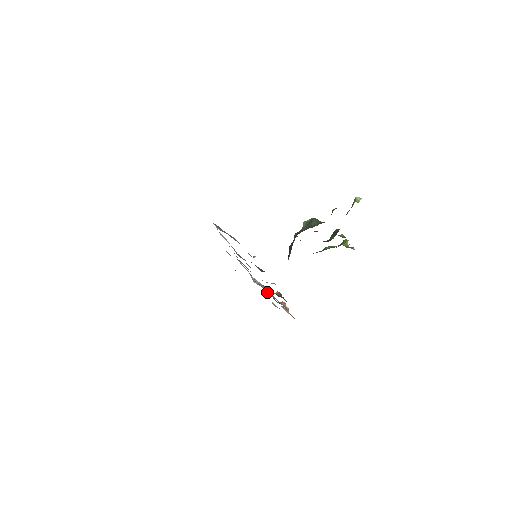
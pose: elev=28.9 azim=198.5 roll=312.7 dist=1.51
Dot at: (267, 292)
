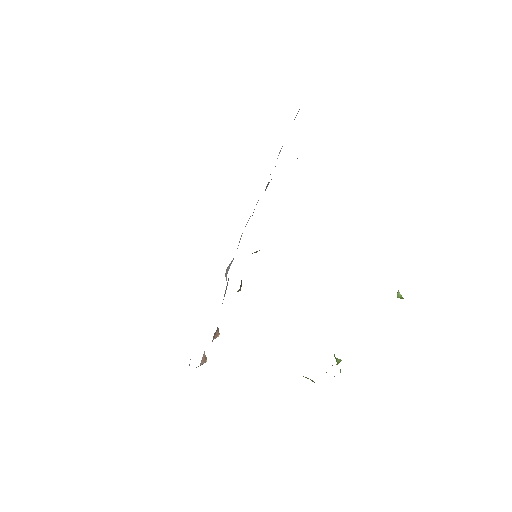
Dot at: occluded
